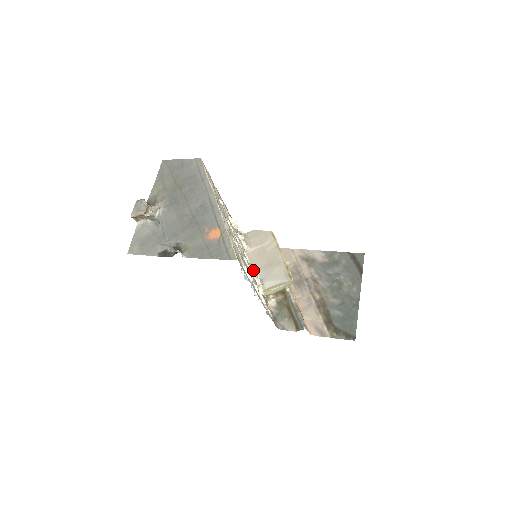
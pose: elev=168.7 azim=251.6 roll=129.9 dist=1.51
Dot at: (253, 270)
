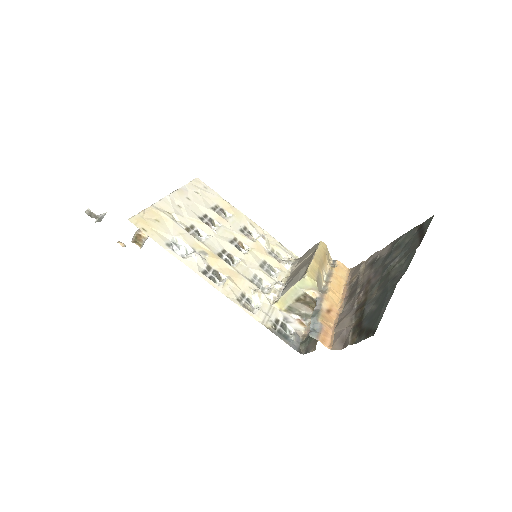
Dot at: (275, 283)
